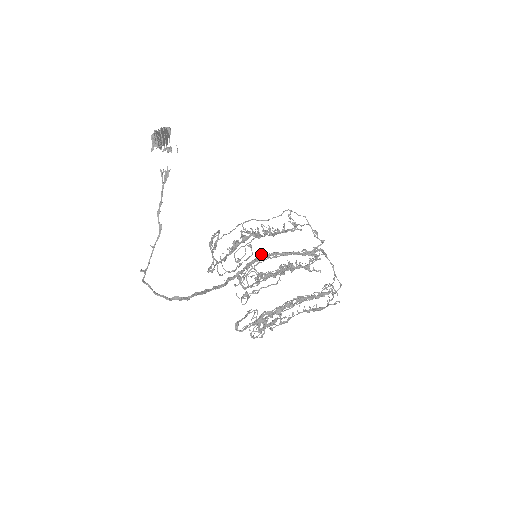
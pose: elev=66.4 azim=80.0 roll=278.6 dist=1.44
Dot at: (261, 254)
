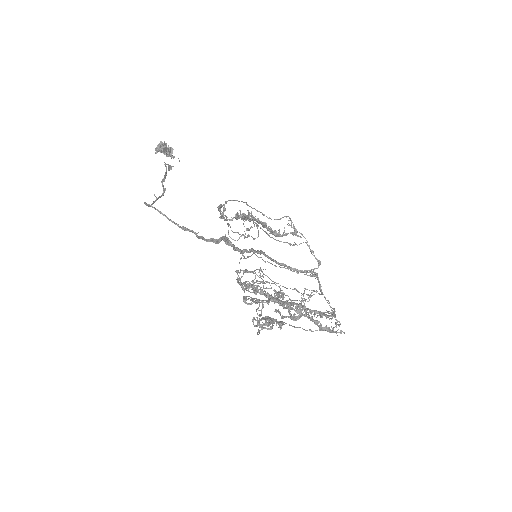
Dot at: occluded
